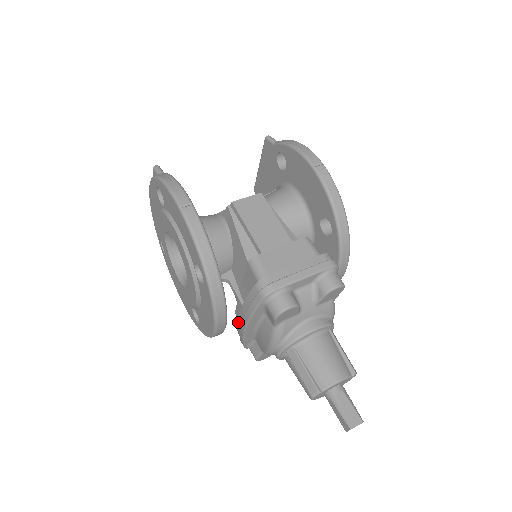
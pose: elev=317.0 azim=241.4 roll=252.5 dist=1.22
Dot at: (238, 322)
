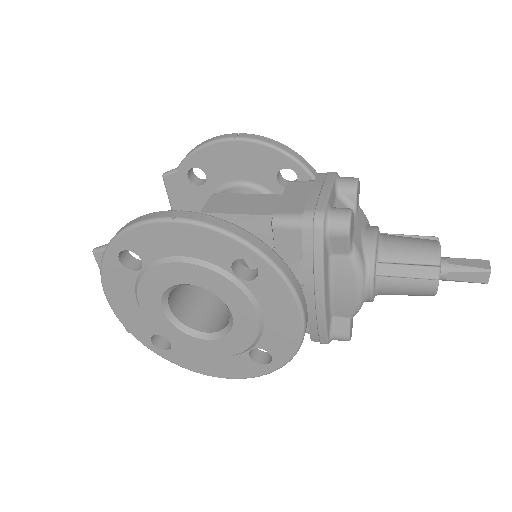
Dot at: (308, 306)
